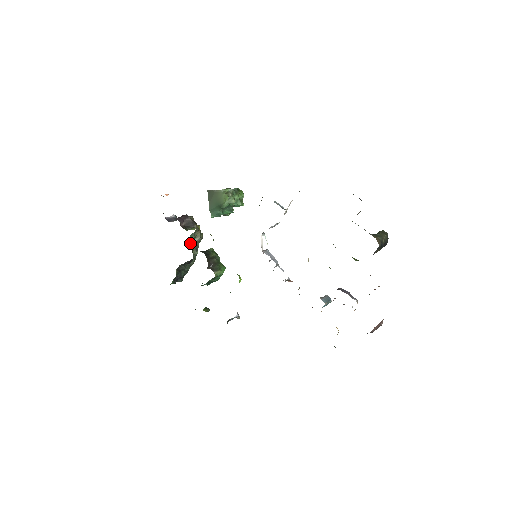
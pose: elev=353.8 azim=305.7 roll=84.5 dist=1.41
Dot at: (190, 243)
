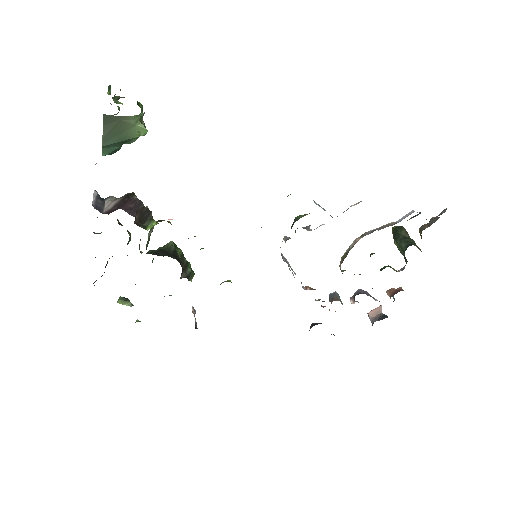
Dot at: (146, 244)
